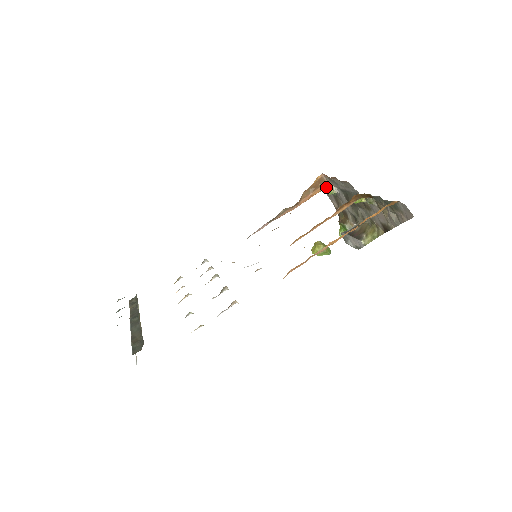
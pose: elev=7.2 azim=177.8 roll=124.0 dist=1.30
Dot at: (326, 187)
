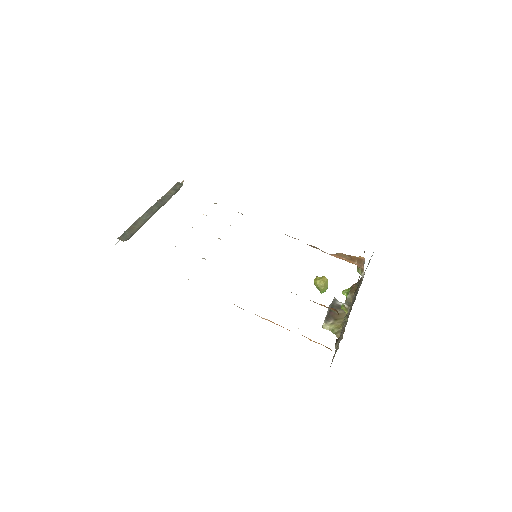
Dot at: (359, 266)
